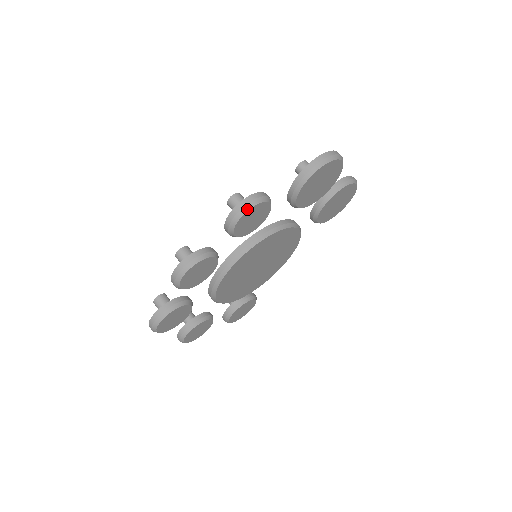
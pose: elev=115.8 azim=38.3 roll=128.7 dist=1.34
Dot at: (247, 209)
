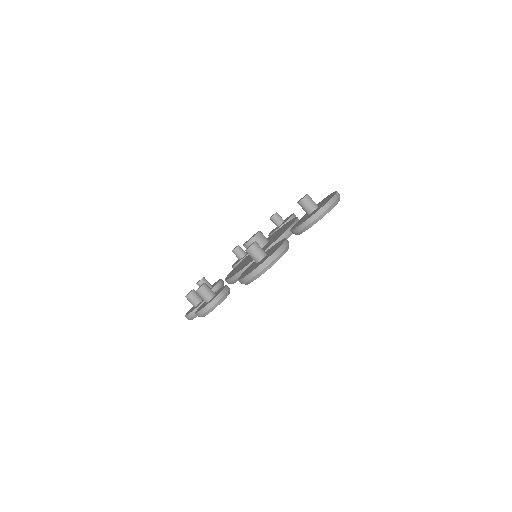
Dot at: (203, 316)
